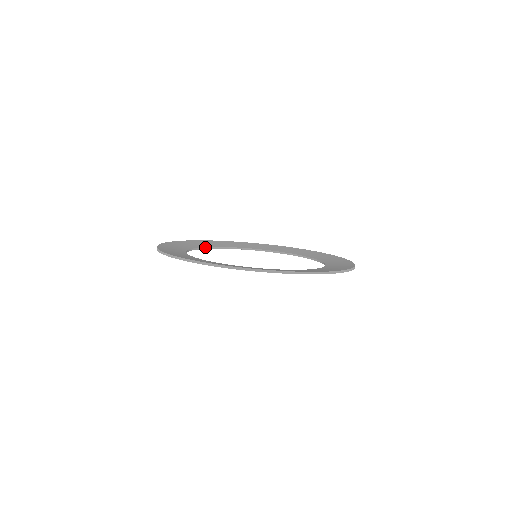
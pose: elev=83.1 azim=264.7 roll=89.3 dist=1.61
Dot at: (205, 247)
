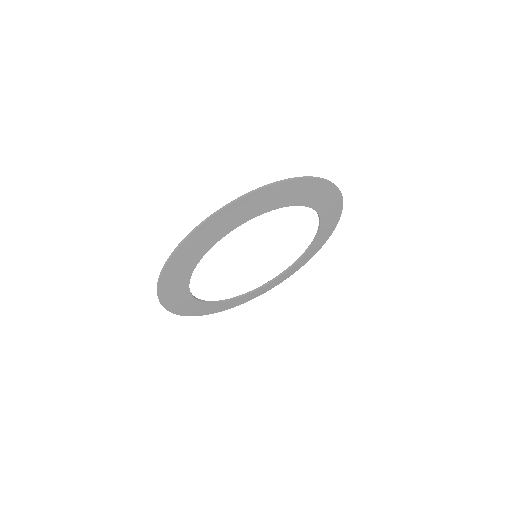
Dot at: (231, 298)
